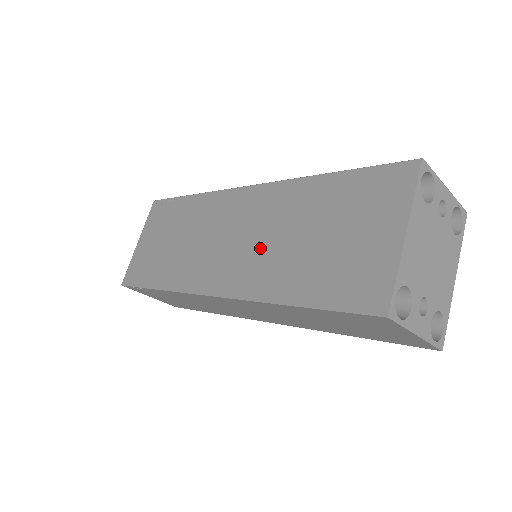
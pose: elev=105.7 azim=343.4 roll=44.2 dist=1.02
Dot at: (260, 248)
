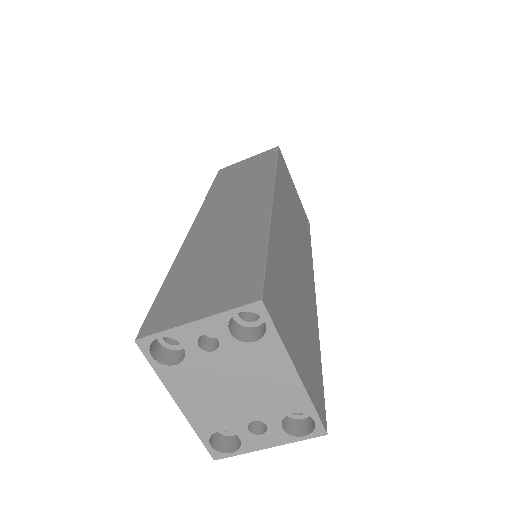
Dot at: occluded
